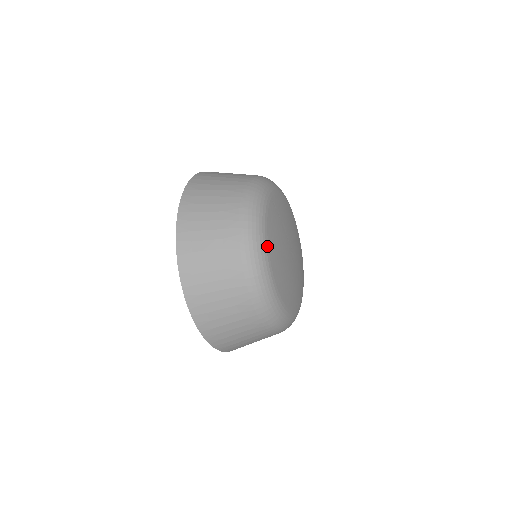
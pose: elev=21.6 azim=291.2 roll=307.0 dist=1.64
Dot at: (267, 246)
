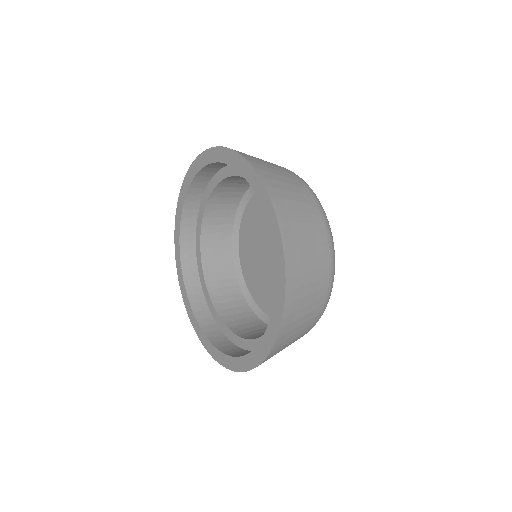
Dot at: occluded
